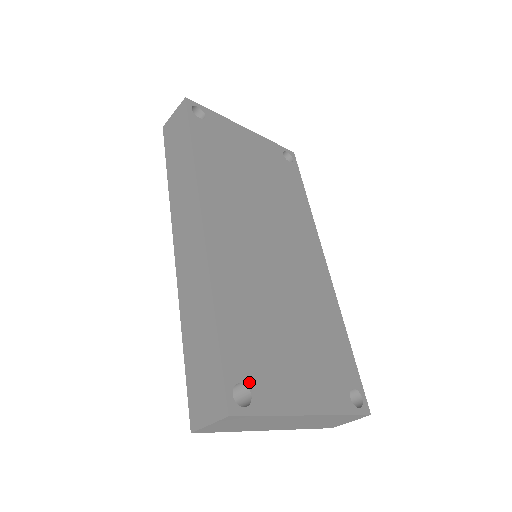
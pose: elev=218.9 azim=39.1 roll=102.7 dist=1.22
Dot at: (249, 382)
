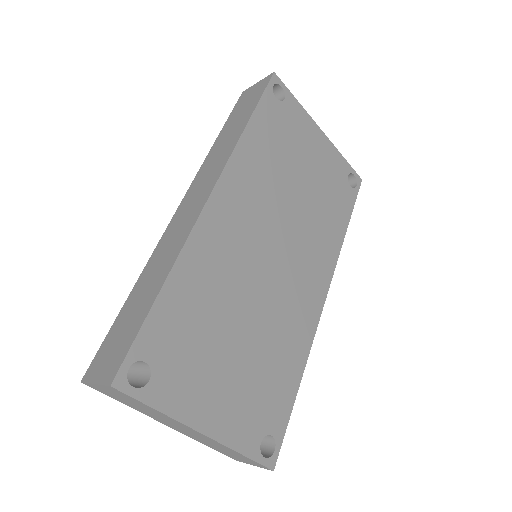
Dot at: (156, 367)
